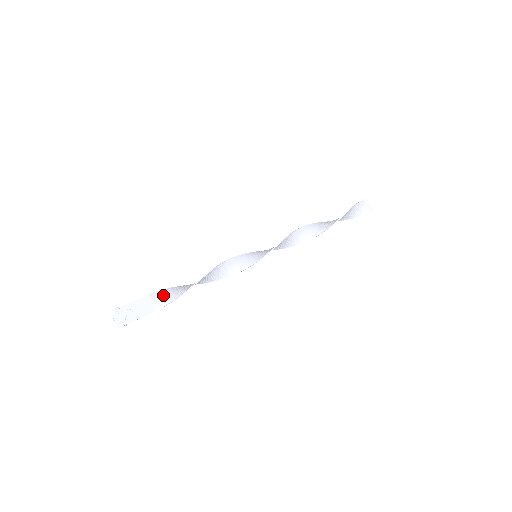
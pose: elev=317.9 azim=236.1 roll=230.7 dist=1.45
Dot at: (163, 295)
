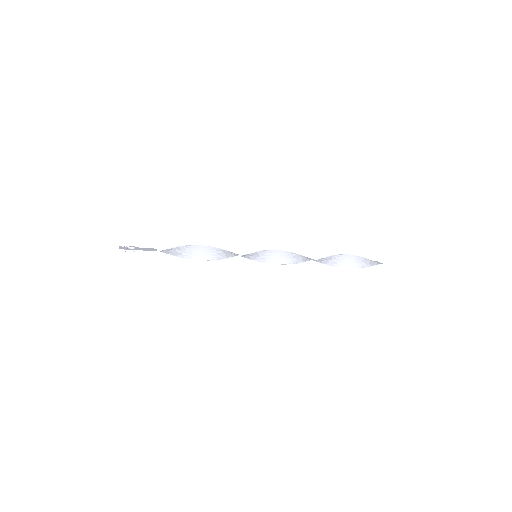
Dot at: (165, 251)
